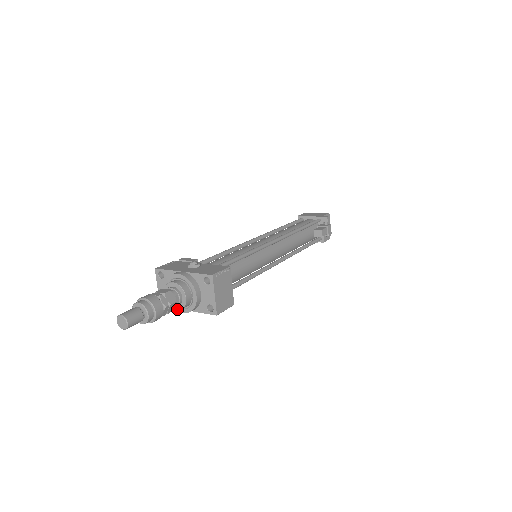
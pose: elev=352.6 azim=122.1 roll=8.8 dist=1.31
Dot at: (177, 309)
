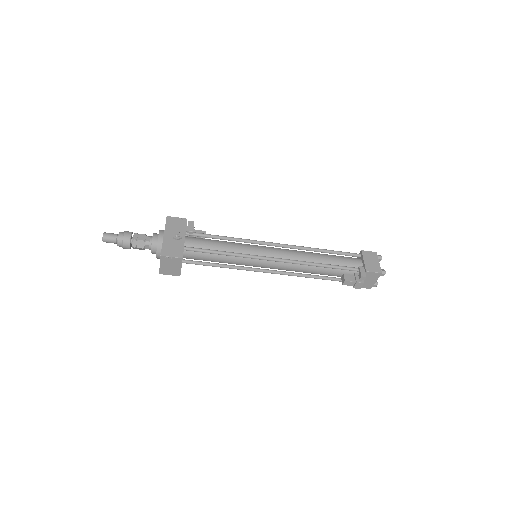
Dot at: occluded
